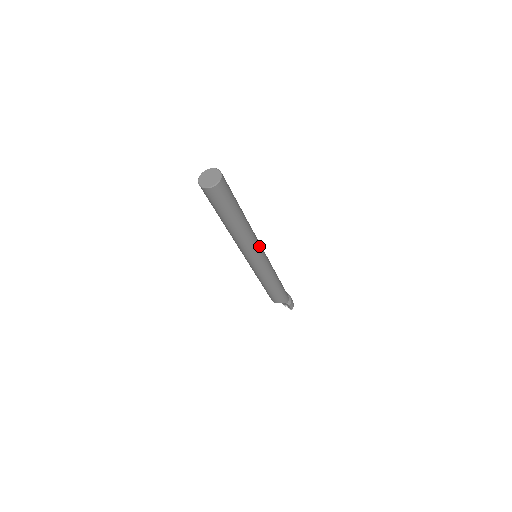
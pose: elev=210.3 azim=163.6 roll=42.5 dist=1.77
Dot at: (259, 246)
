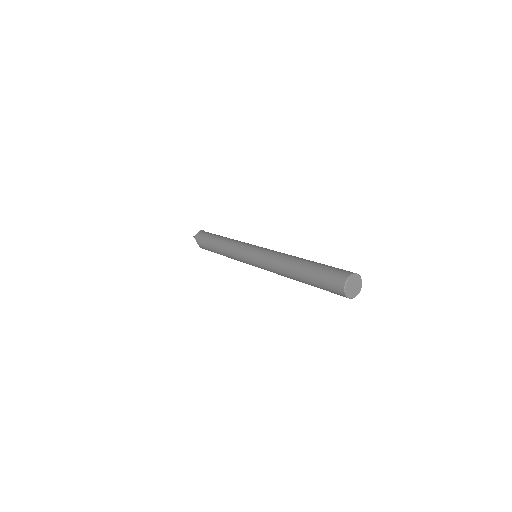
Dot at: occluded
